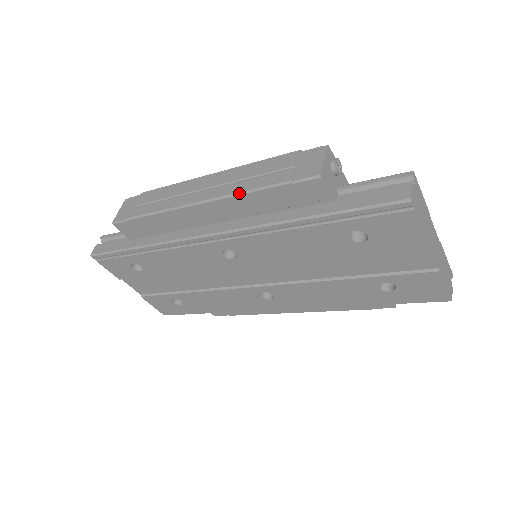
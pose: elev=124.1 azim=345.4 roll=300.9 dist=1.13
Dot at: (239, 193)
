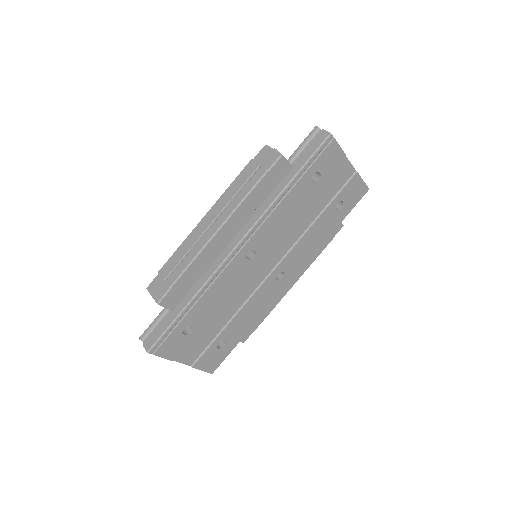
Dot at: (242, 201)
